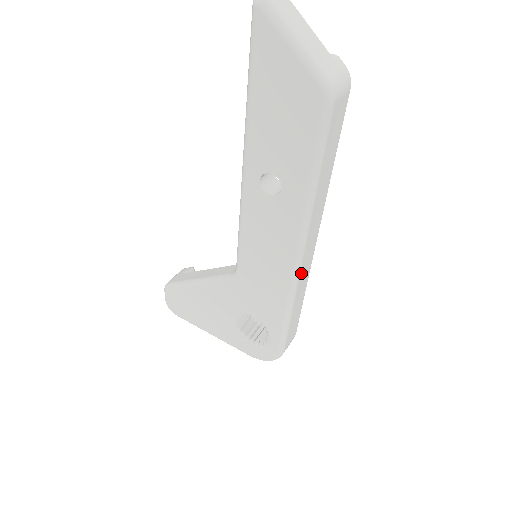
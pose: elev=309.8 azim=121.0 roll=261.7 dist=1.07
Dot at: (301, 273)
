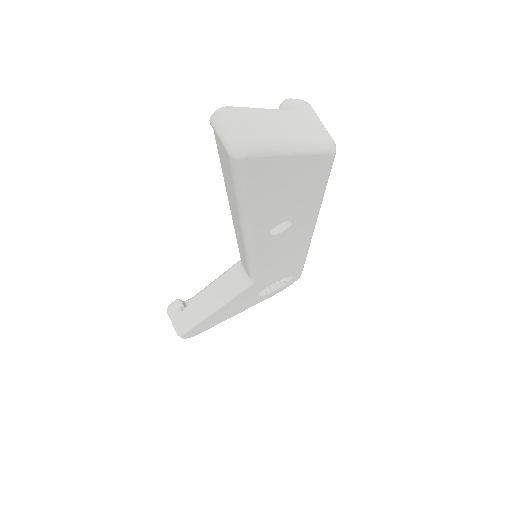
Dot at: occluded
